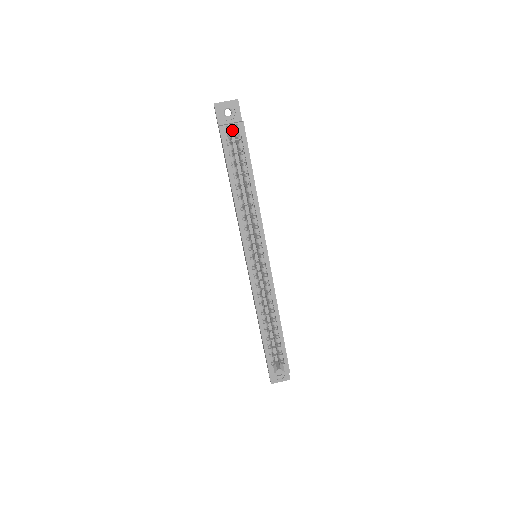
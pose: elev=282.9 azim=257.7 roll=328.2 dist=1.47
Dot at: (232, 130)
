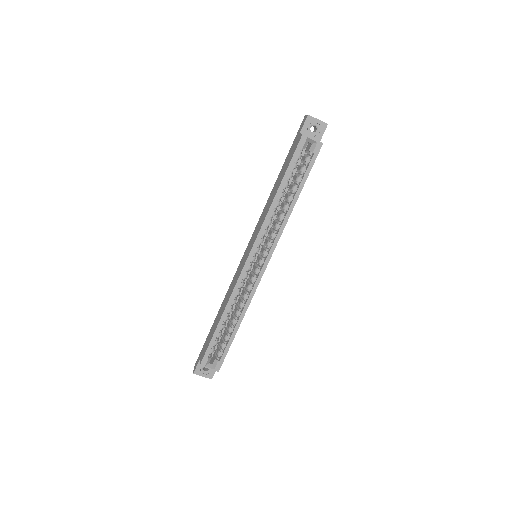
Dot at: occluded
